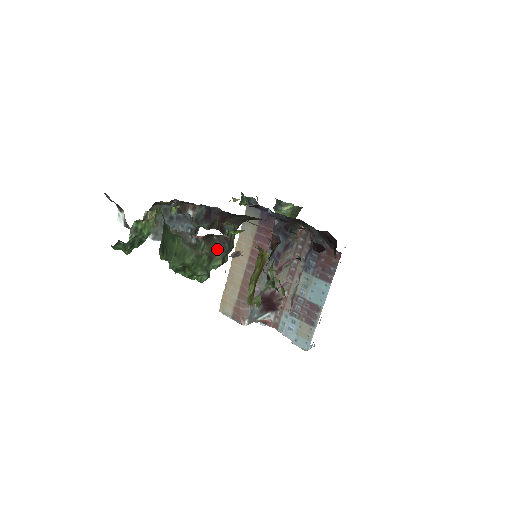
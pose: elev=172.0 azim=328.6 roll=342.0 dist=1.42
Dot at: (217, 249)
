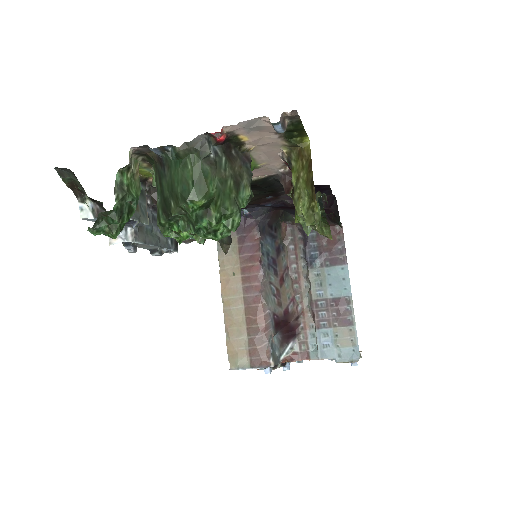
Dot at: (240, 171)
